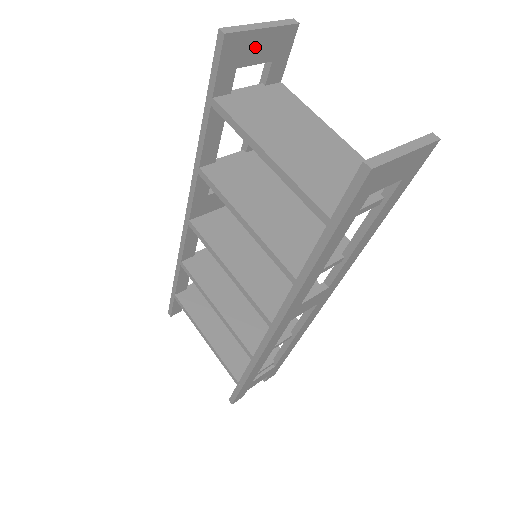
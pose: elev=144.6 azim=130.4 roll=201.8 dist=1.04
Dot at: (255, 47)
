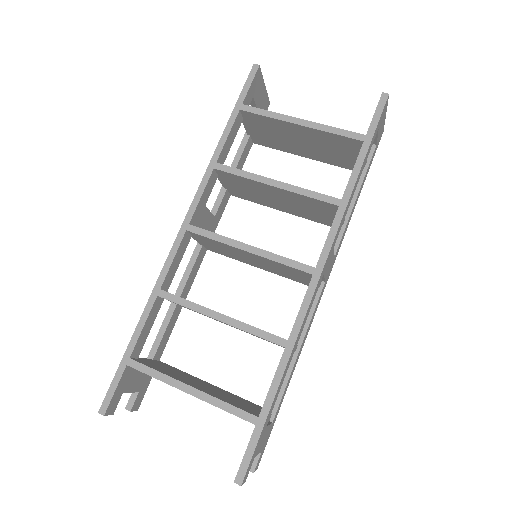
Dot at: (260, 93)
